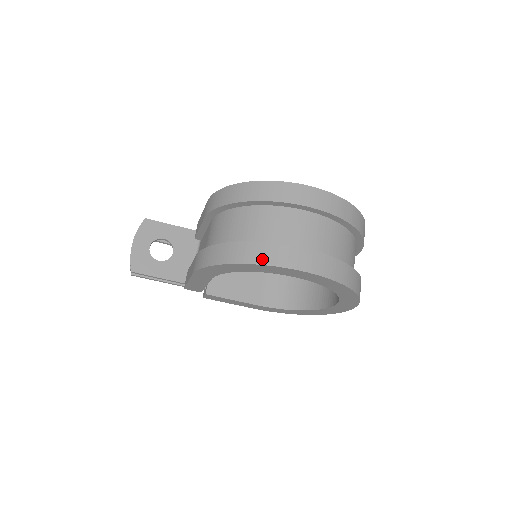
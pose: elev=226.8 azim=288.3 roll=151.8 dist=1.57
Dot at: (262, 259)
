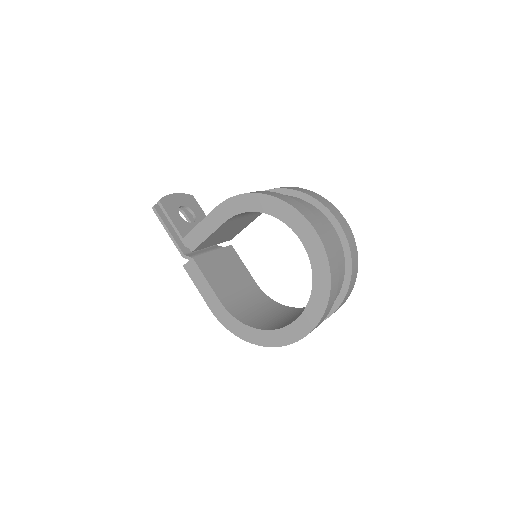
Dot at: (290, 202)
